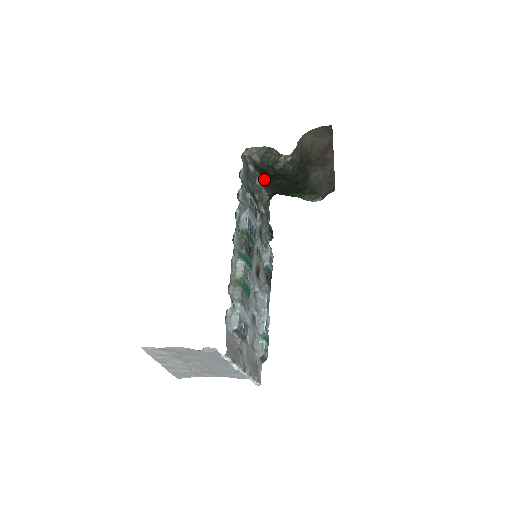
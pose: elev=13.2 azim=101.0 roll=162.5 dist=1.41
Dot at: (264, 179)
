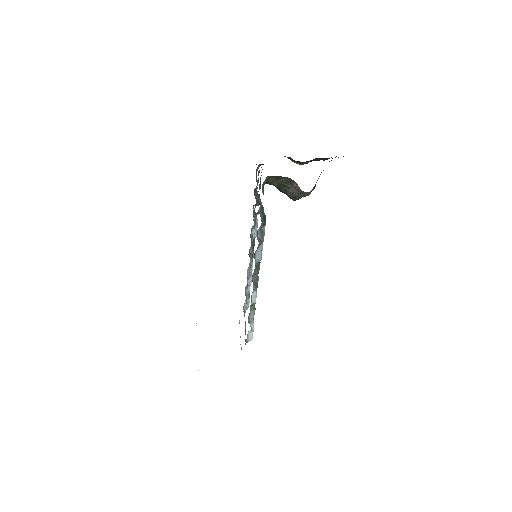
Dot at: occluded
